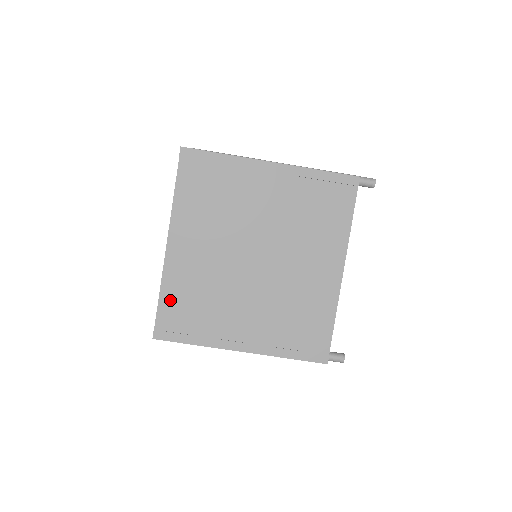
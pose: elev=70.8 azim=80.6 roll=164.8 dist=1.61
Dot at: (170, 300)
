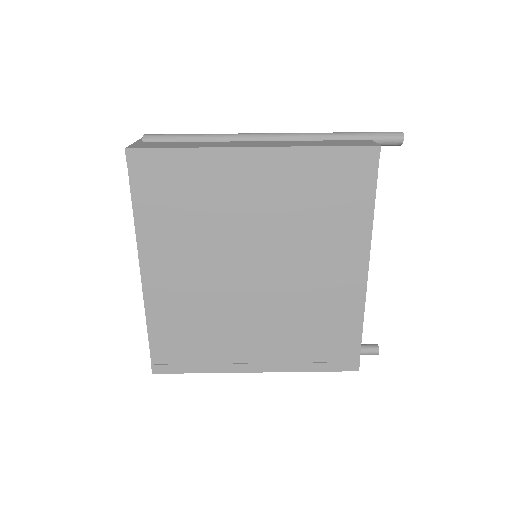
Dot at: (161, 332)
